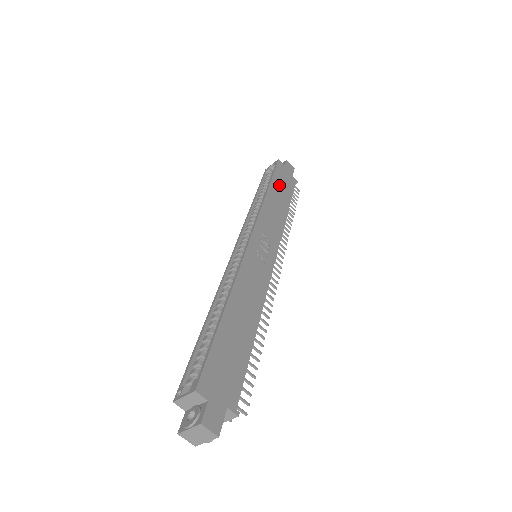
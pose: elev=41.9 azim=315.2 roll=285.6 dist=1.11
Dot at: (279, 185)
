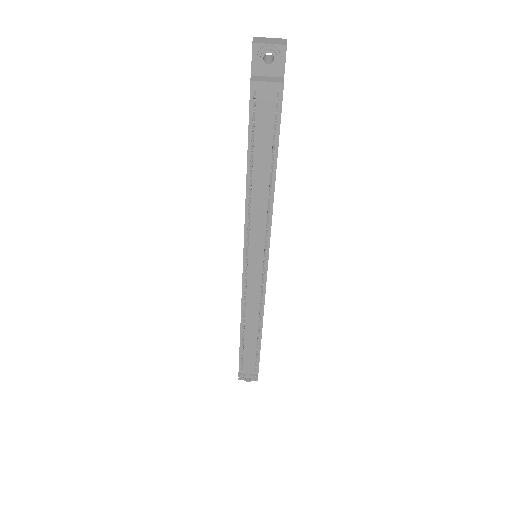
Dot at: occluded
